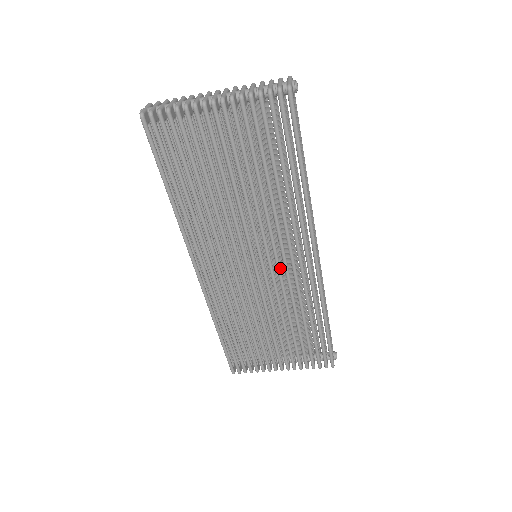
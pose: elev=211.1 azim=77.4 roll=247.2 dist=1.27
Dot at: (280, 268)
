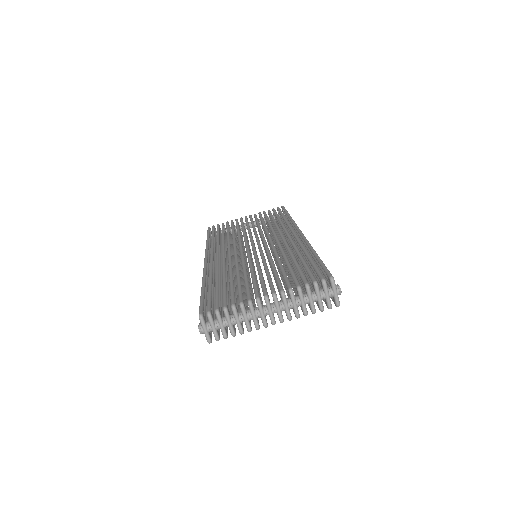
Dot at: (272, 242)
